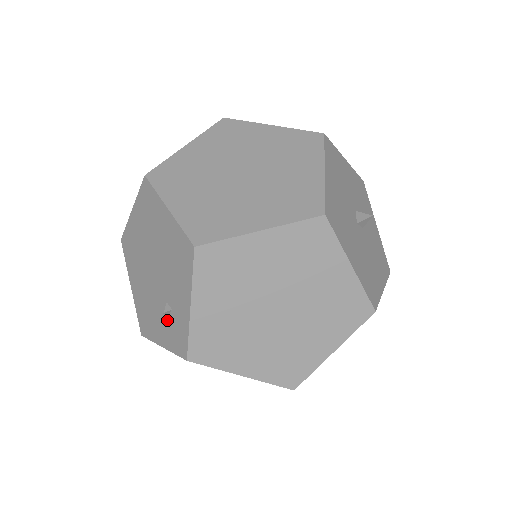
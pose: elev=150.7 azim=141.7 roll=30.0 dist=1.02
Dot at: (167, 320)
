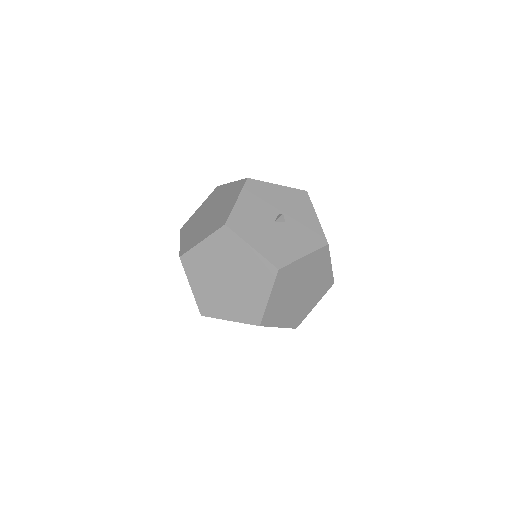
Dot at: occluded
